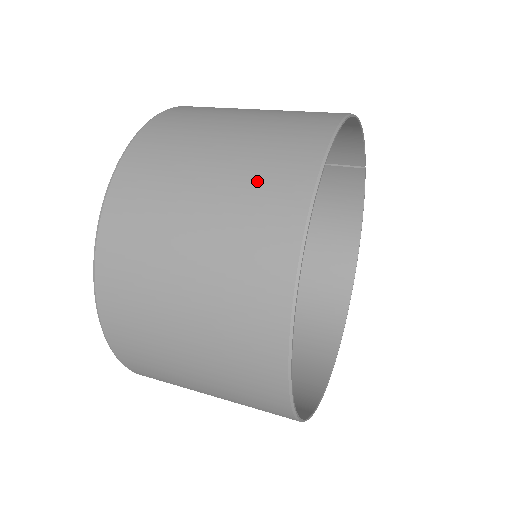
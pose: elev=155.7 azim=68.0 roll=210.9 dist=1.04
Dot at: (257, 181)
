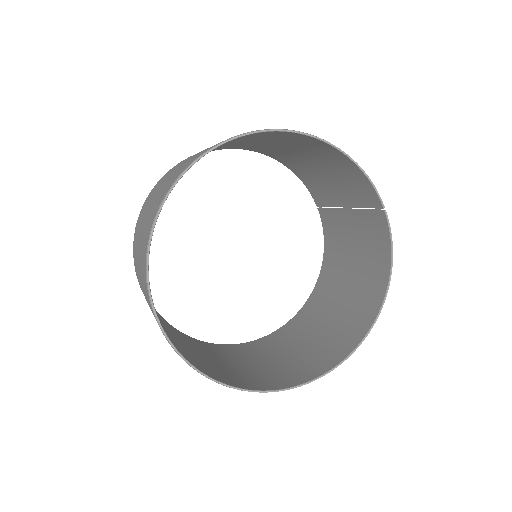
Dot at: (195, 156)
